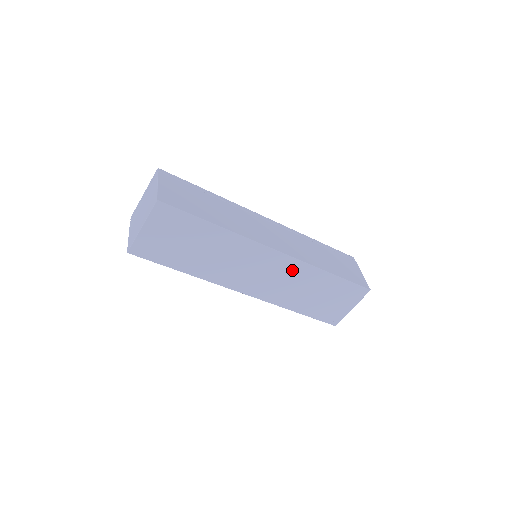
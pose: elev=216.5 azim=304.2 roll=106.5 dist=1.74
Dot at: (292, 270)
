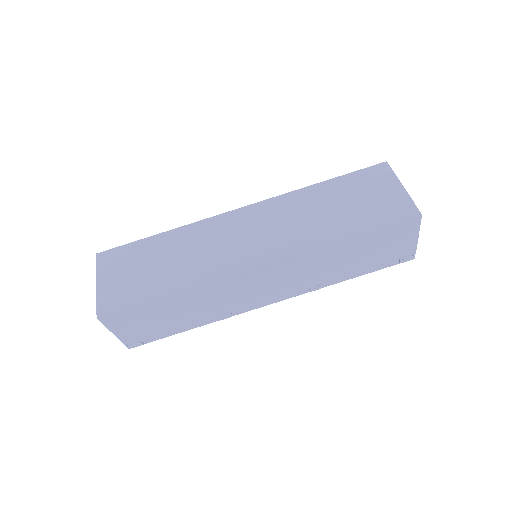
Dot at: (277, 210)
